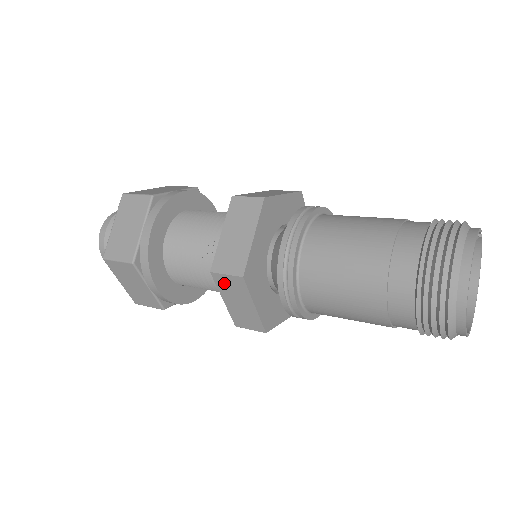
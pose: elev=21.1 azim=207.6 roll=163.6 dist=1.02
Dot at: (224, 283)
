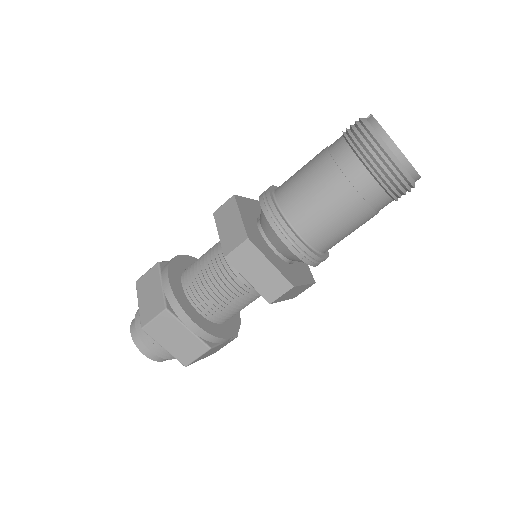
Dot at: (281, 298)
